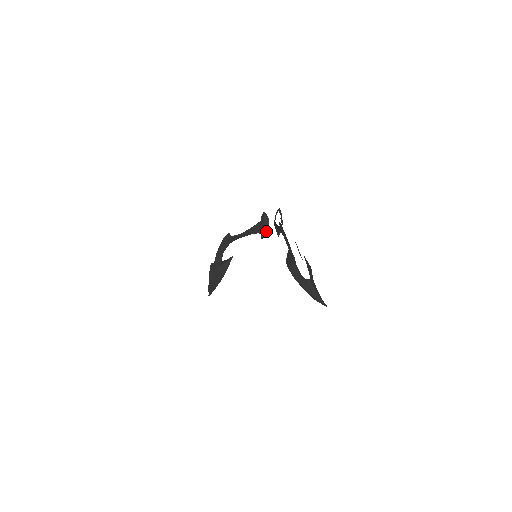
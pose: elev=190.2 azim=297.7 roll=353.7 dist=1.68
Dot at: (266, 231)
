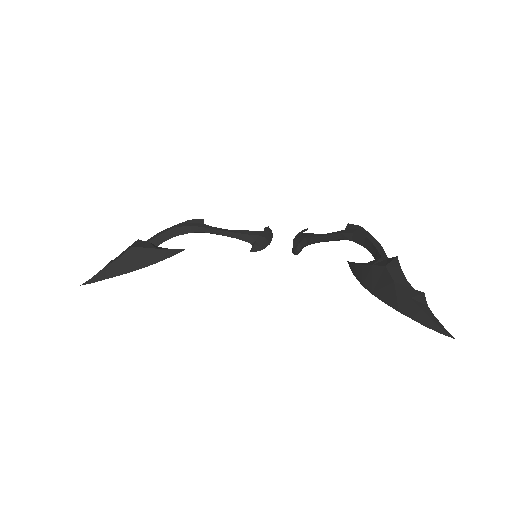
Dot at: (264, 246)
